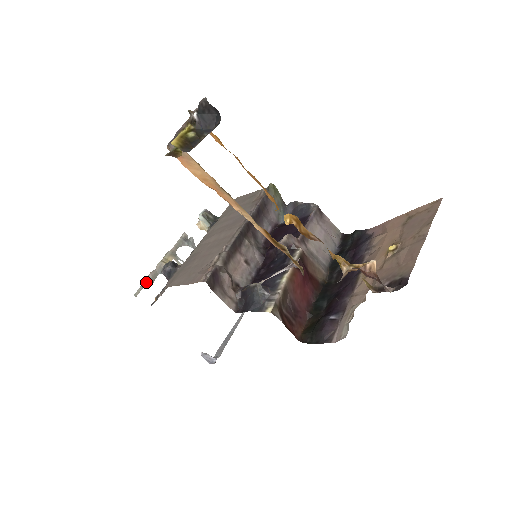
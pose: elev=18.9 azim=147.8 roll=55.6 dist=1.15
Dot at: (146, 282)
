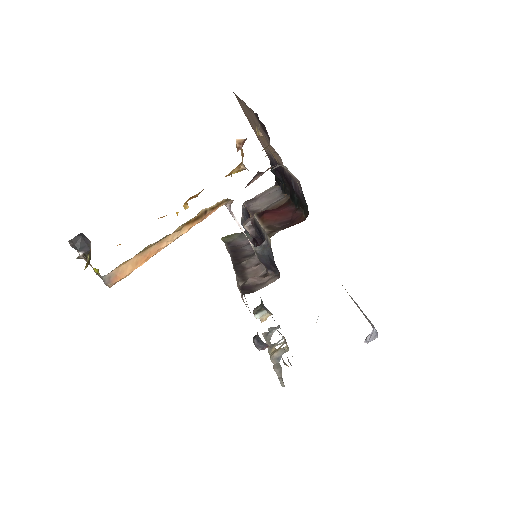
Dot at: (278, 375)
